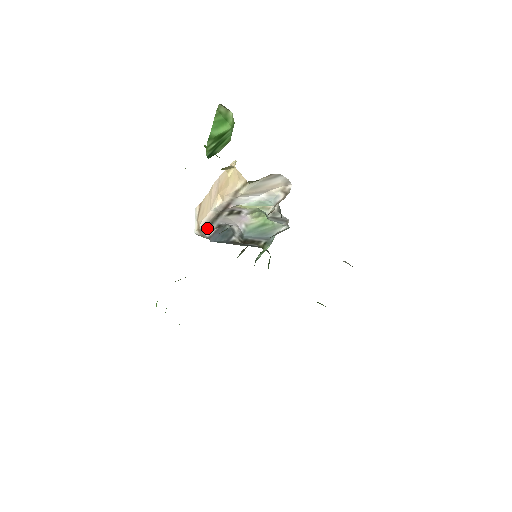
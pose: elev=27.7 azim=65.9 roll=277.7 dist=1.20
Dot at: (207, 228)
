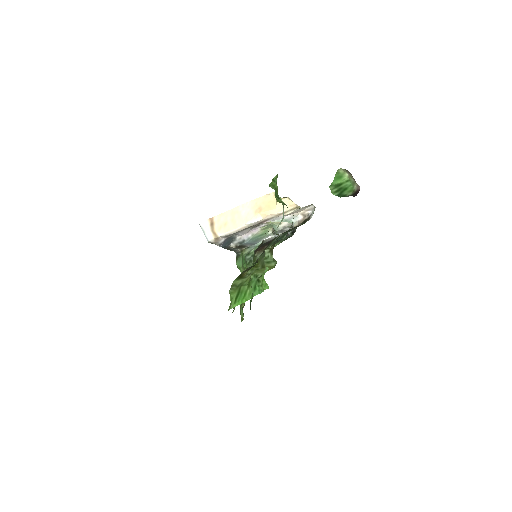
Dot at: (224, 237)
